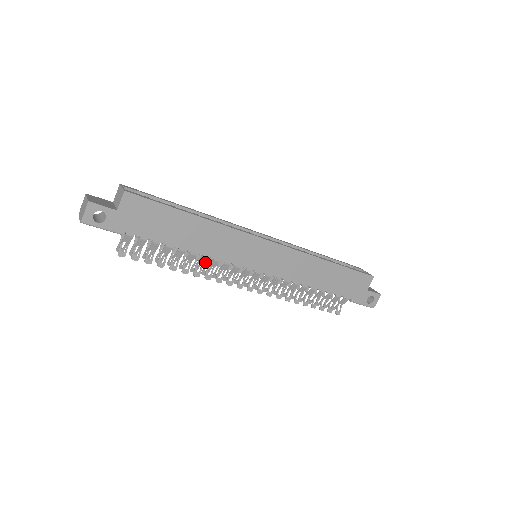
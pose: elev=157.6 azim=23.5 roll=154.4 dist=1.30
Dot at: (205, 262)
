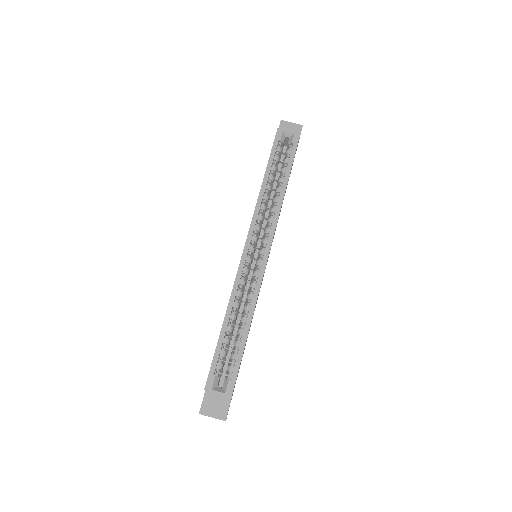
Dot at: occluded
